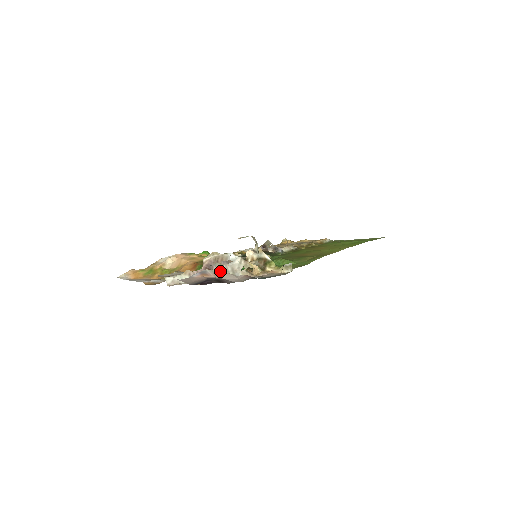
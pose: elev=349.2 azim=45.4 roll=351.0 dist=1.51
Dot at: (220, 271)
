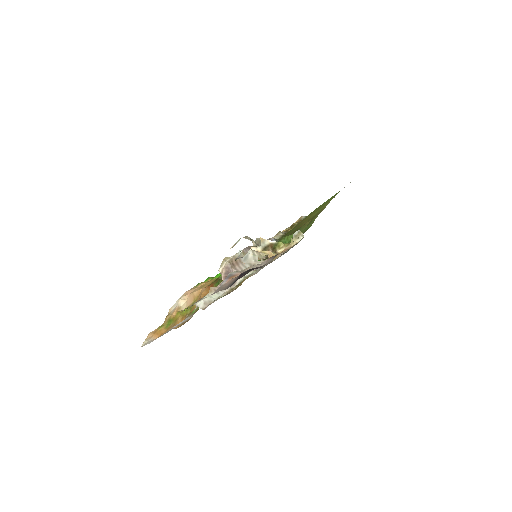
Dot at: occluded
